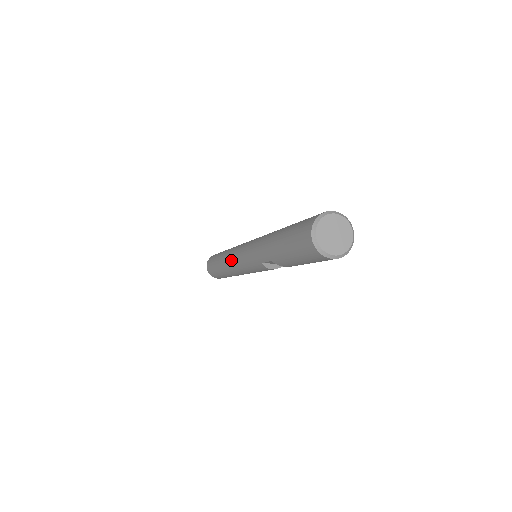
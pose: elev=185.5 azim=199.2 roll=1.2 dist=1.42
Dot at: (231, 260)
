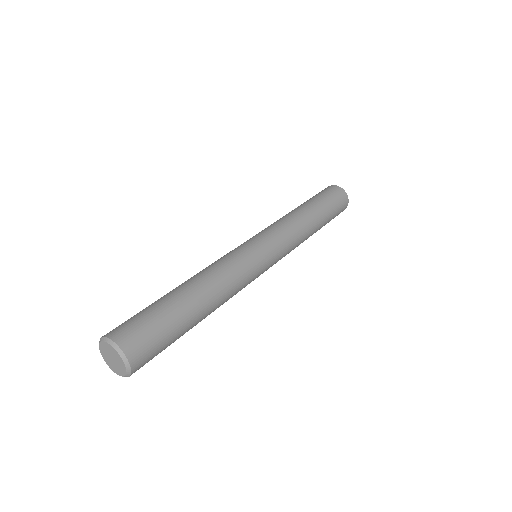
Dot at: occluded
